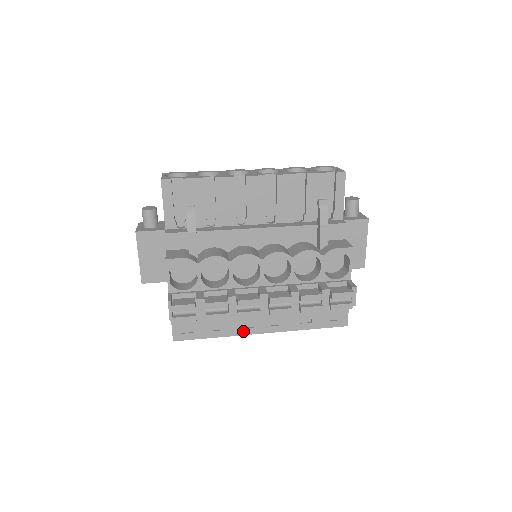
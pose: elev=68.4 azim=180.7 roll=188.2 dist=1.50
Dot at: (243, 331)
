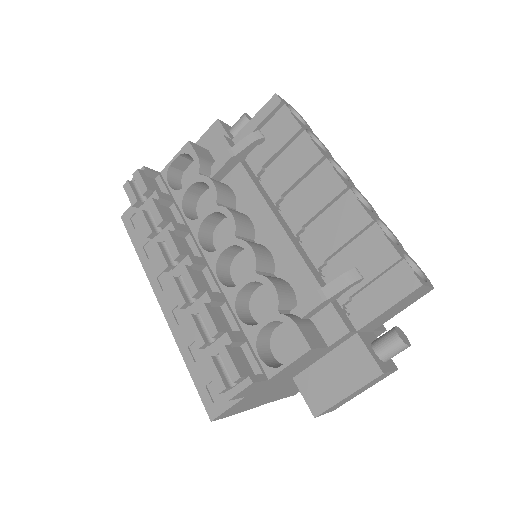
Dot at: (155, 282)
